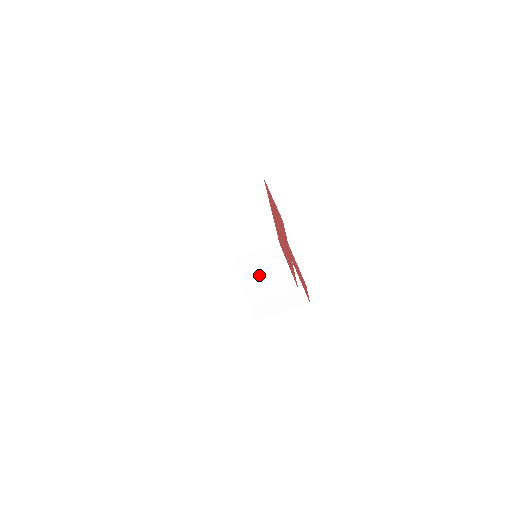
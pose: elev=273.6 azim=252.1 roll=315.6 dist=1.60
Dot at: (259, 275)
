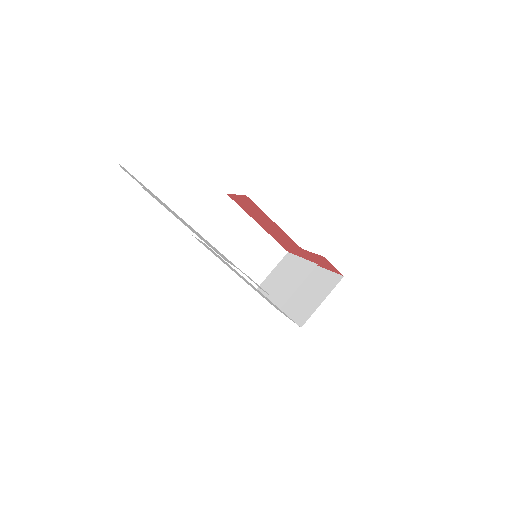
Dot at: (280, 283)
